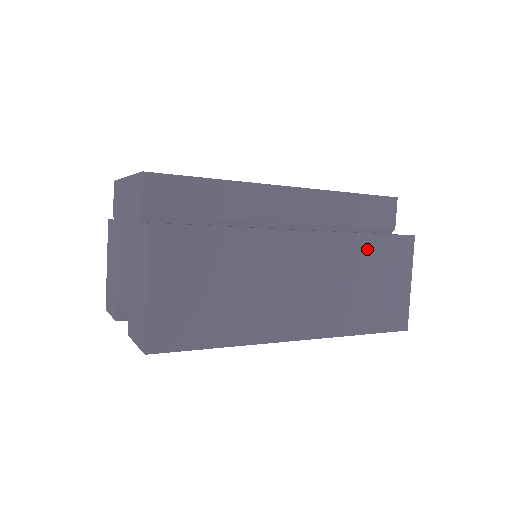
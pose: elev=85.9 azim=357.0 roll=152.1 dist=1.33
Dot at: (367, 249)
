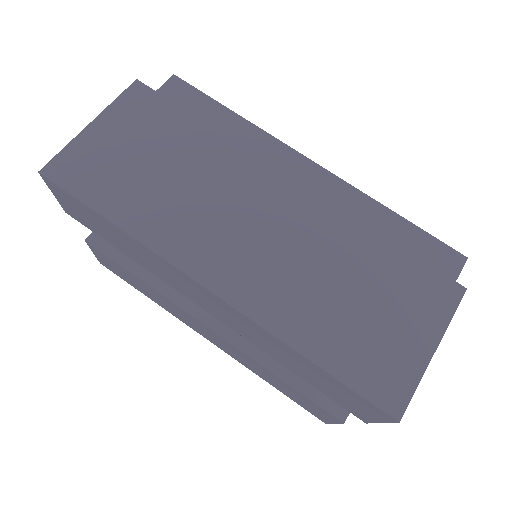
Dot at: (374, 253)
